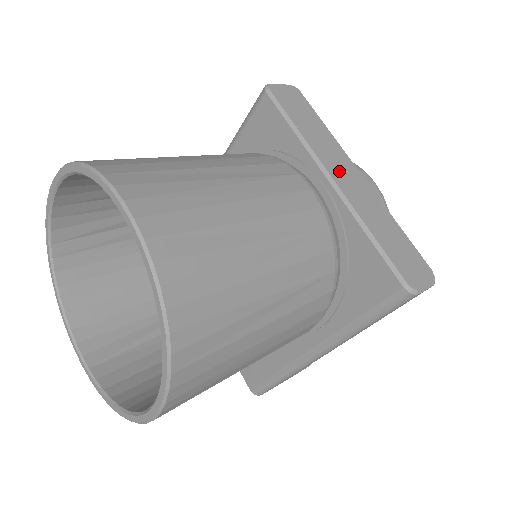
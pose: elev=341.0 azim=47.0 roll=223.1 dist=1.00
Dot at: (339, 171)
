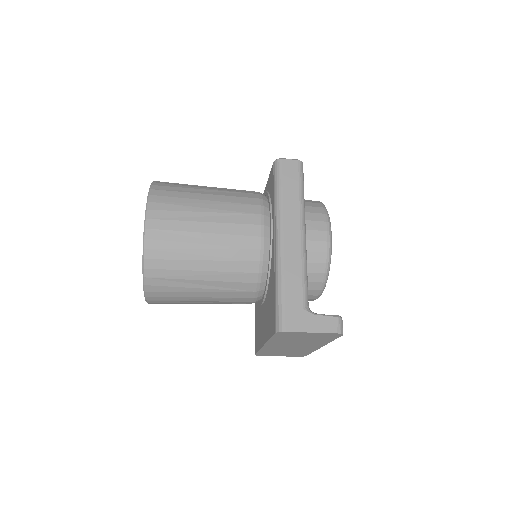
Dot at: occluded
